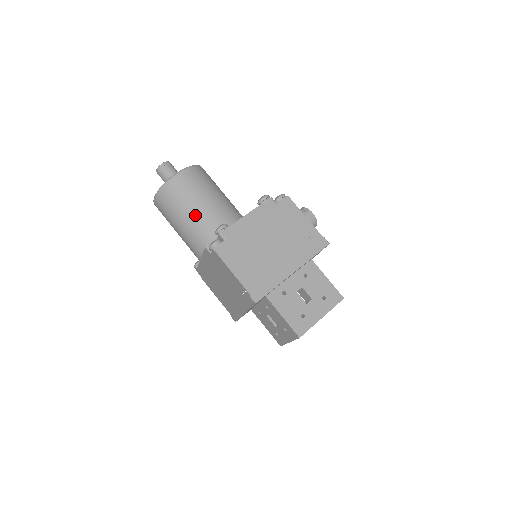
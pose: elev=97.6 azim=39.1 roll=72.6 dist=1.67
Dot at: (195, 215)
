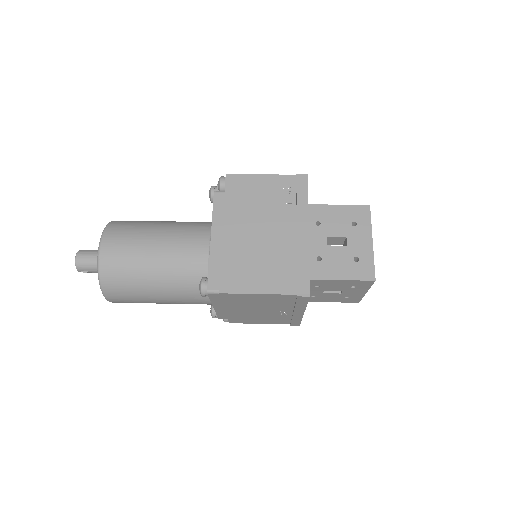
Dot at: (169, 221)
